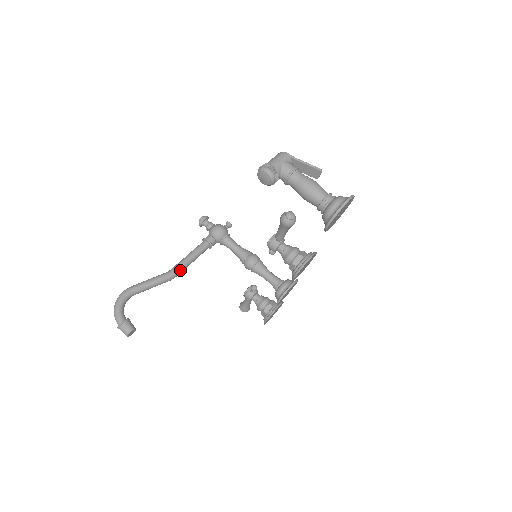
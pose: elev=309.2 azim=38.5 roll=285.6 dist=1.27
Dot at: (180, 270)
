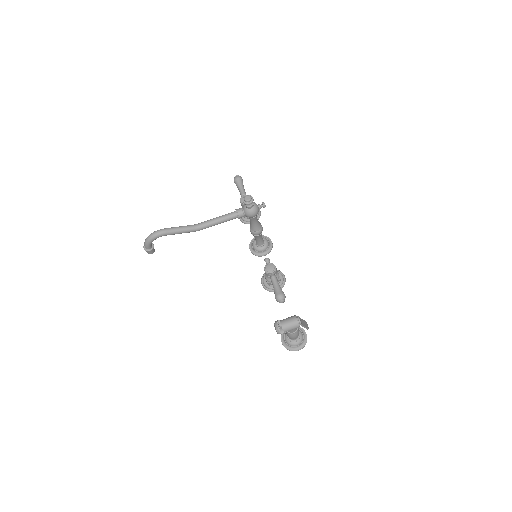
Dot at: (205, 228)
